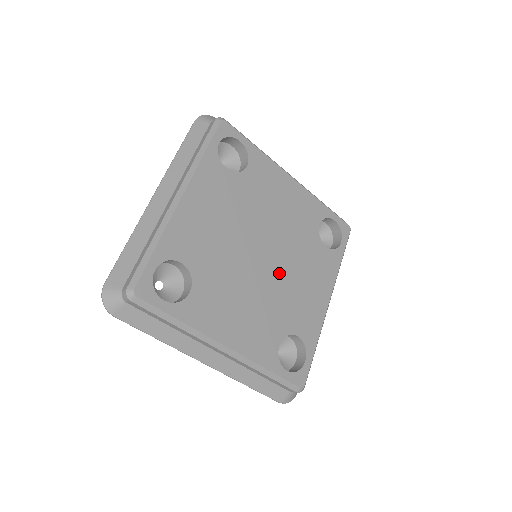
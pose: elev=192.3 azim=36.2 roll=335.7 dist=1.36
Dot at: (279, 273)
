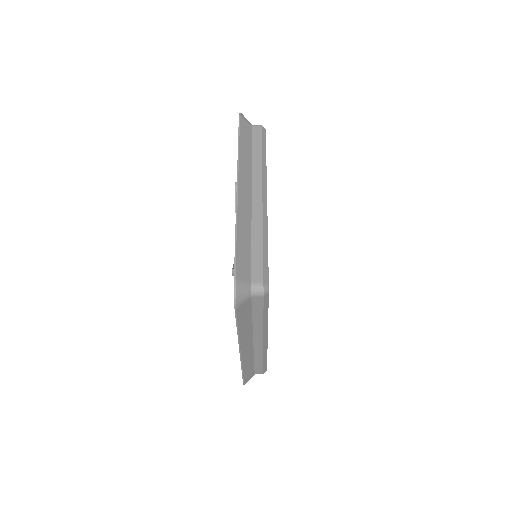
Dot at: occluded
